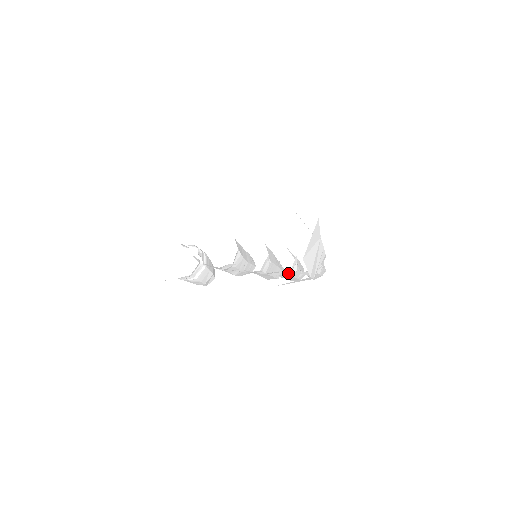
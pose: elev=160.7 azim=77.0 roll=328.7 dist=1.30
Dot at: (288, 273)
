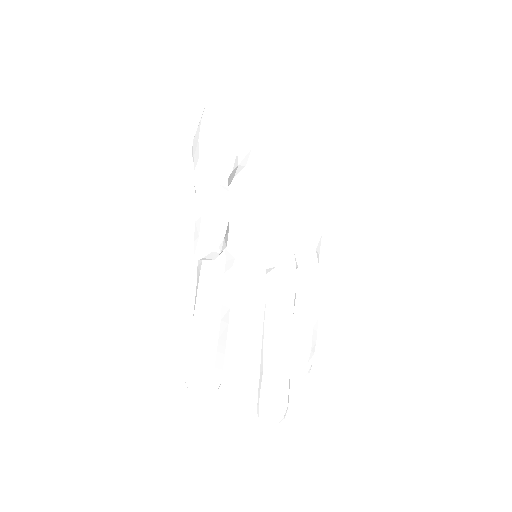
Dot at: (294, 274)
